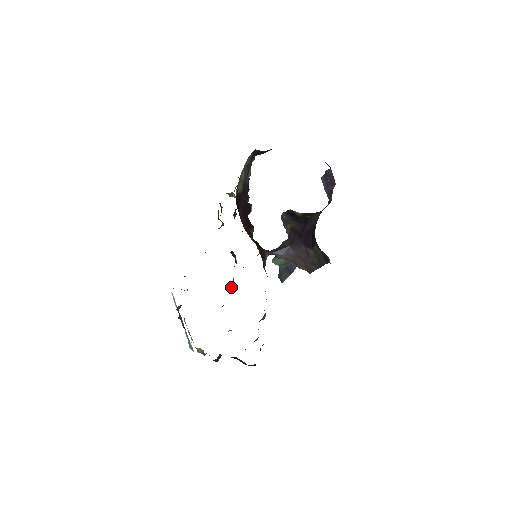
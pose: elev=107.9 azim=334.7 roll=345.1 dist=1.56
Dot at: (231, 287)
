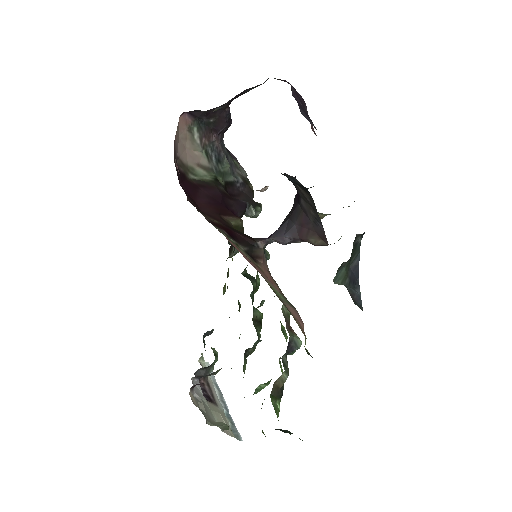
Dot at: (254, 321)
